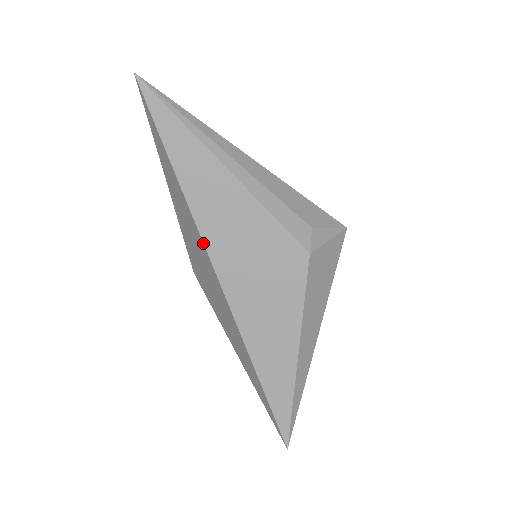
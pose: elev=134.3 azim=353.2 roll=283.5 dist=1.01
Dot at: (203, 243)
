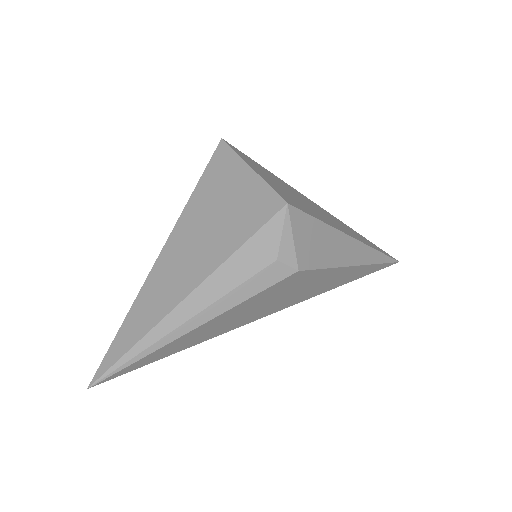
Dot at: occluded
